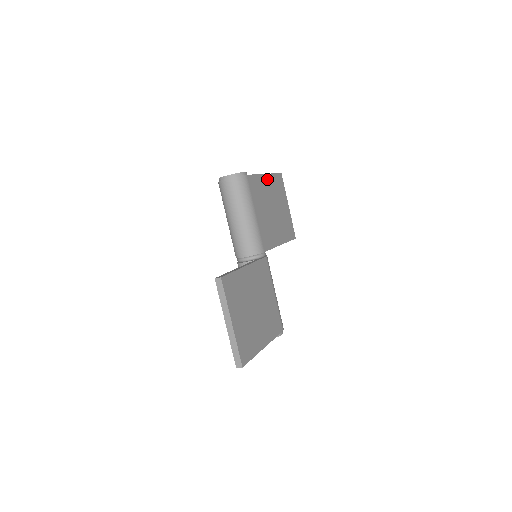
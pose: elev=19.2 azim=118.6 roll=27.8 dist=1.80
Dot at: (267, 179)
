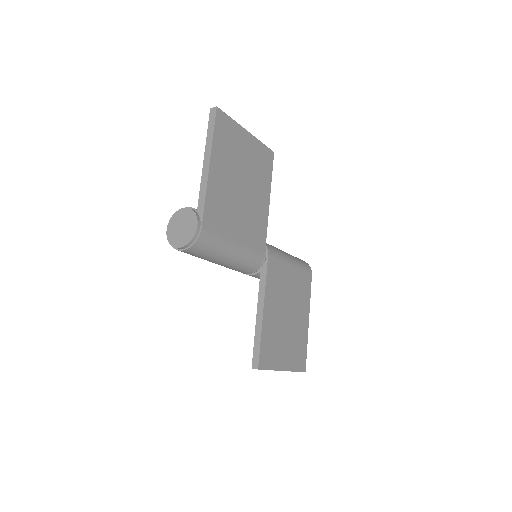
Dot at: (214, 166)
